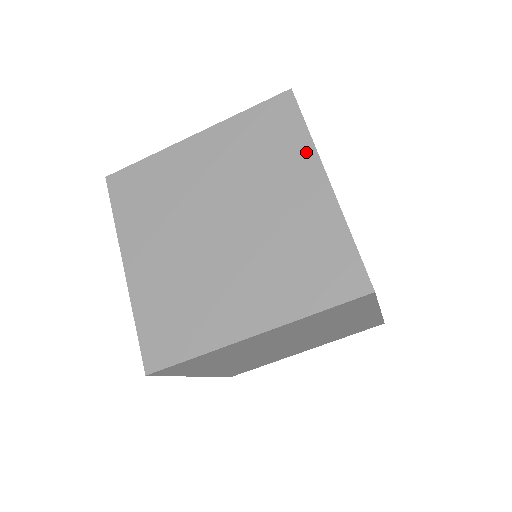
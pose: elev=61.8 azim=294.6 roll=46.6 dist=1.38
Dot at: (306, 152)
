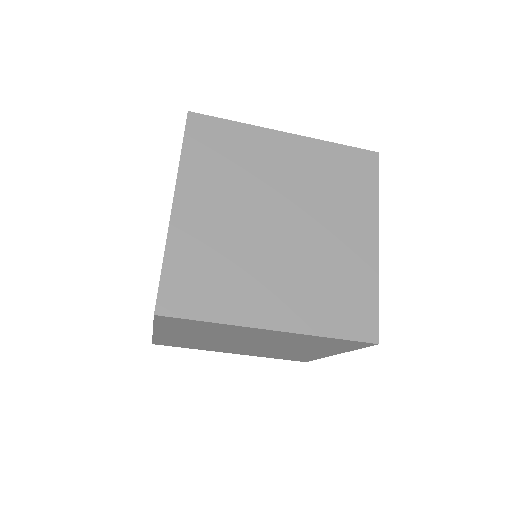
Dot at: (370, 208)
